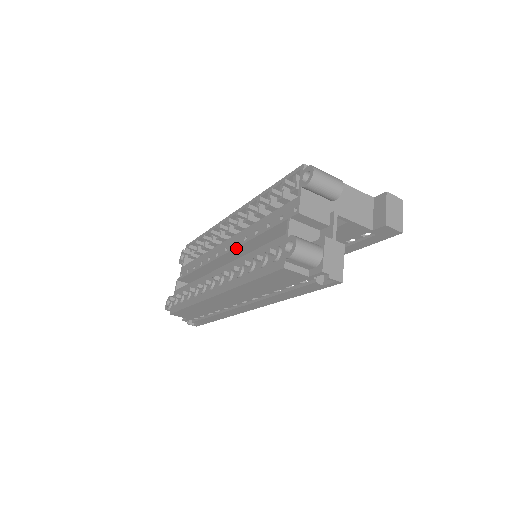
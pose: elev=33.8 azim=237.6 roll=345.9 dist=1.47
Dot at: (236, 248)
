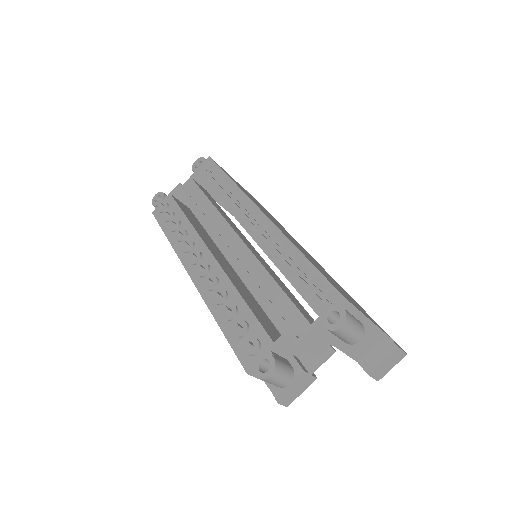
Dot at: (237, 262)
